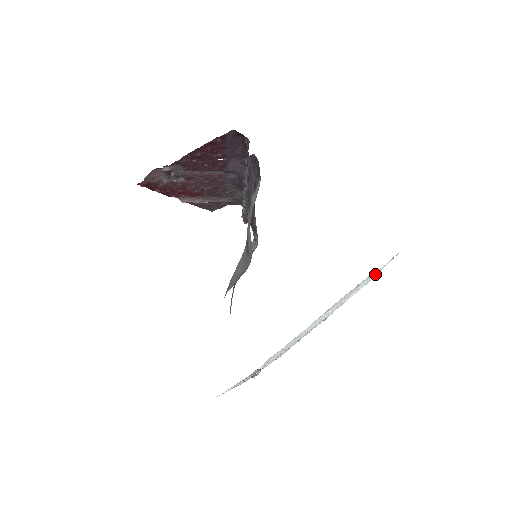
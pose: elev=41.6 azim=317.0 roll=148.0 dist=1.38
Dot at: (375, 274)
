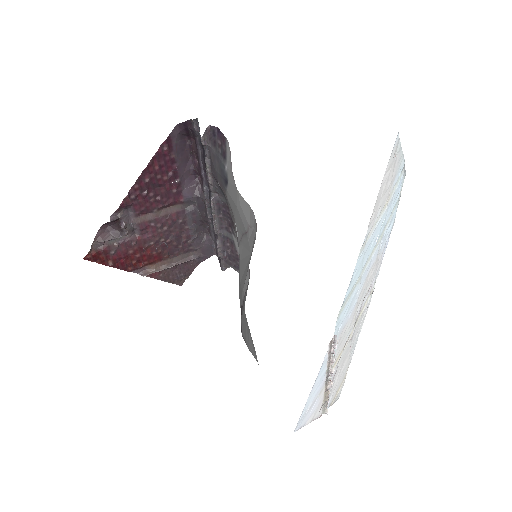
Dot at: (398, 183)
